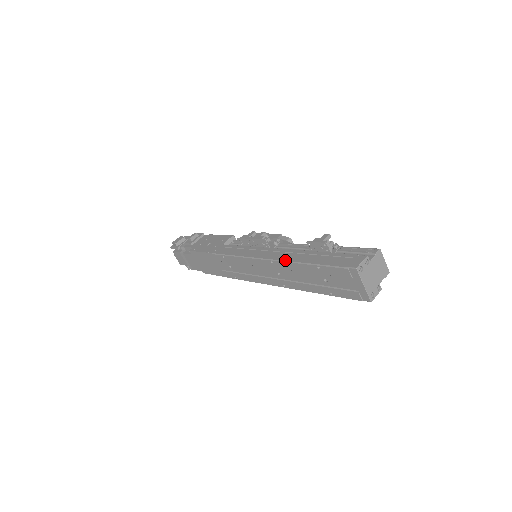
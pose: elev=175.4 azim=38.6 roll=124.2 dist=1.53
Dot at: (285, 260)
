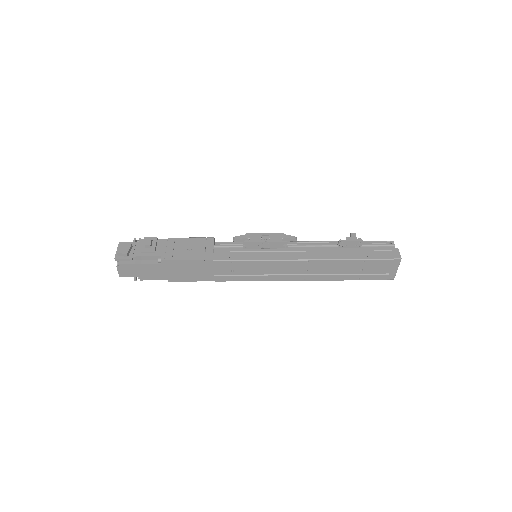
Dot at: (326, 259)
